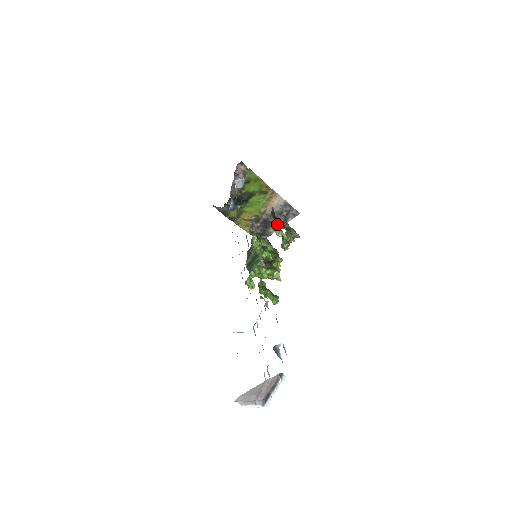
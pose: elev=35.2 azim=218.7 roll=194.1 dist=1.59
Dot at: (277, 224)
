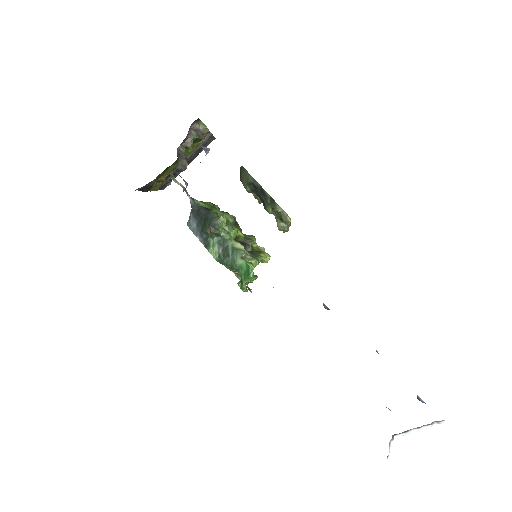
Dot at: (188, 162)
